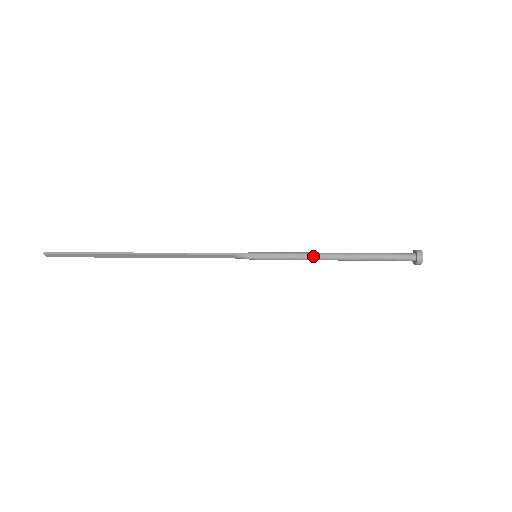
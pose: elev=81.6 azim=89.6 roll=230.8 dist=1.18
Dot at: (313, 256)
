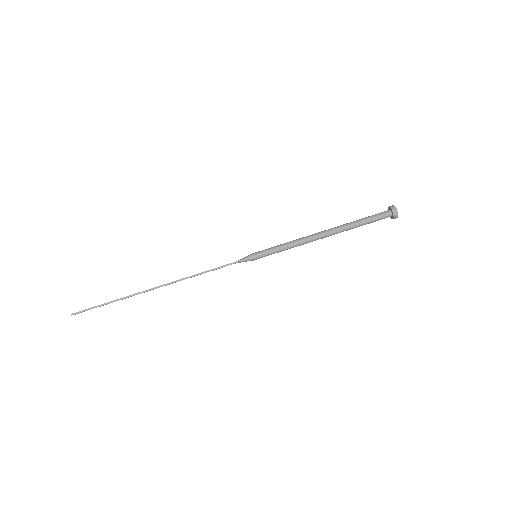
Dot at: (305, 242)
